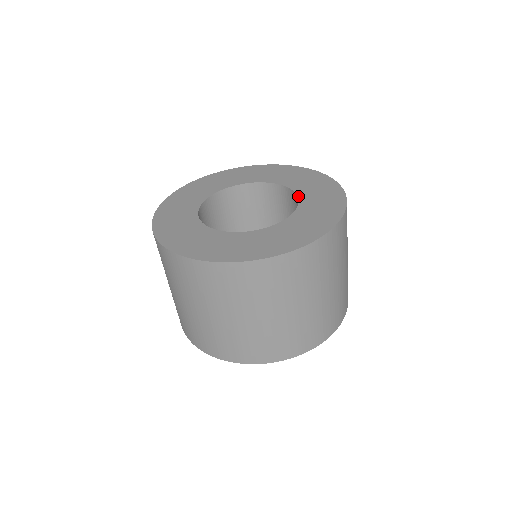
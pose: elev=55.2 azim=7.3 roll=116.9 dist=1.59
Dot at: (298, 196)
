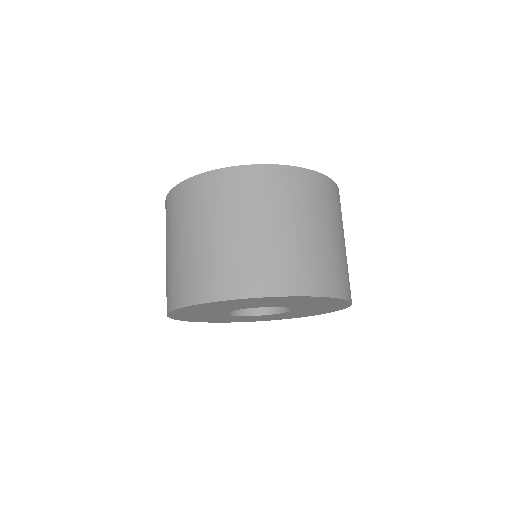
Dot at: occluded
